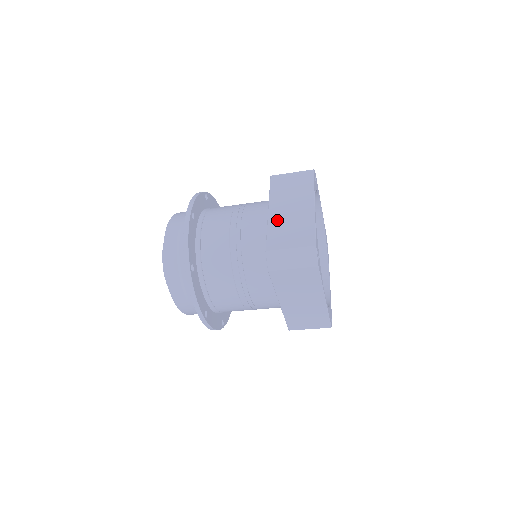
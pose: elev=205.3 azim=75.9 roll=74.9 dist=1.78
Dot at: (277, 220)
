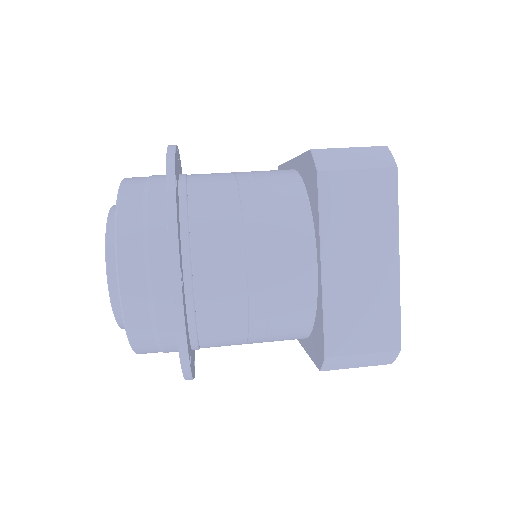
Dot at: (339, 292)
